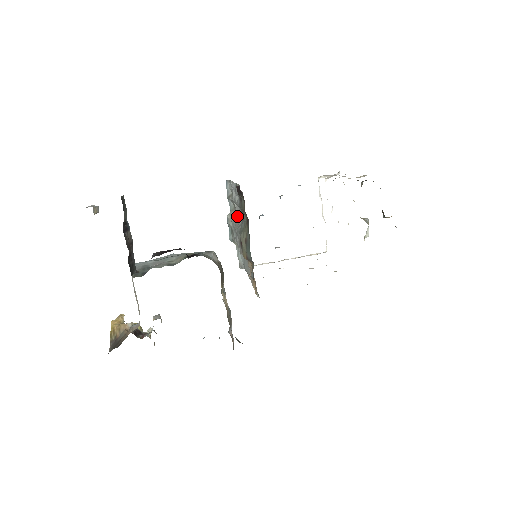
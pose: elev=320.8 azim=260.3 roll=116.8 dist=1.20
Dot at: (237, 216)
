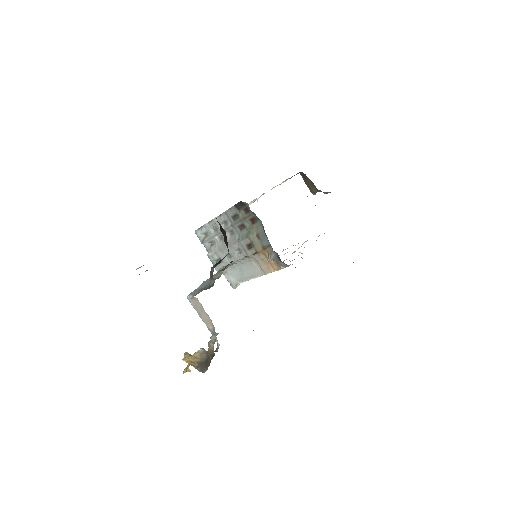
Dot at: (227, 240)
